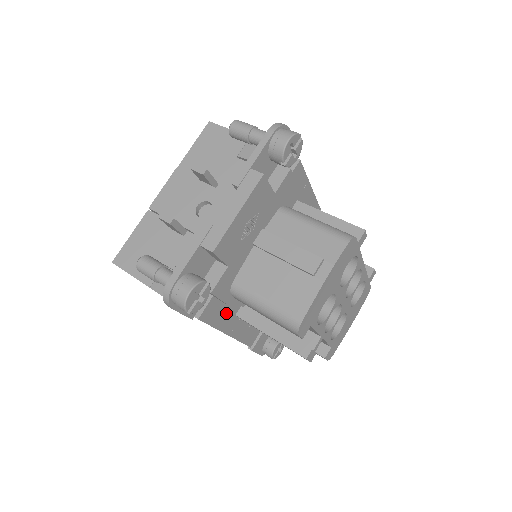
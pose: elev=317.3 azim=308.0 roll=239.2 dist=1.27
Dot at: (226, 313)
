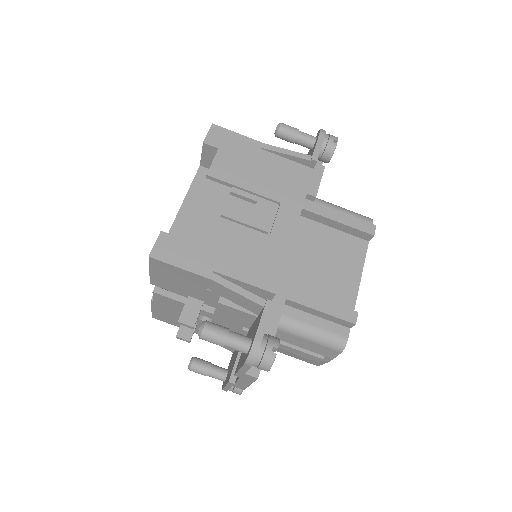
Dot at: occluded
